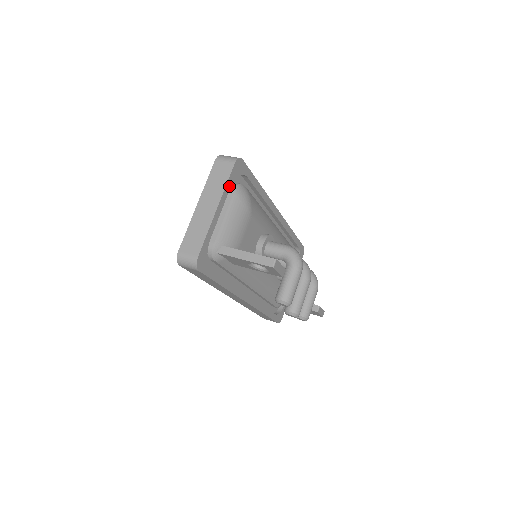
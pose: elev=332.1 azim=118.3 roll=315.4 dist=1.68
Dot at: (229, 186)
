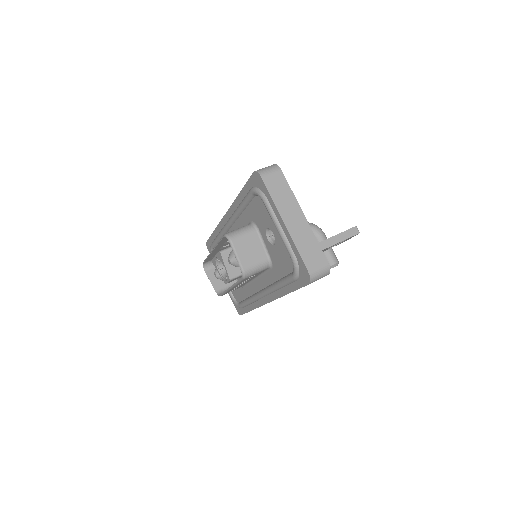
Dot at: occluded
